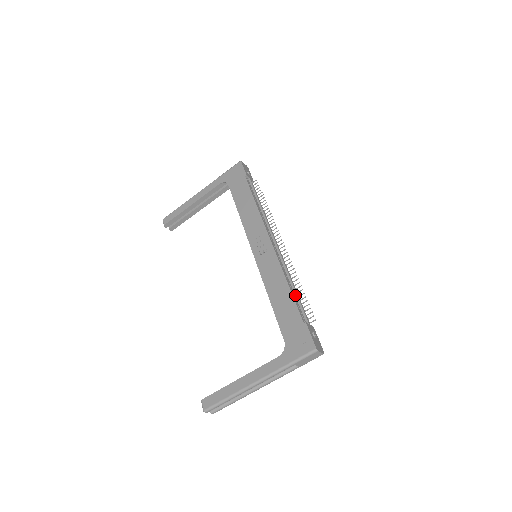
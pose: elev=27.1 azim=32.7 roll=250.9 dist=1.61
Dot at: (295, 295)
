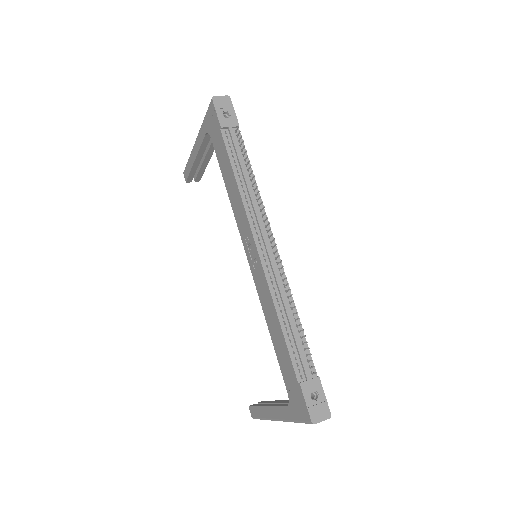
Dot at: (291, 334)
